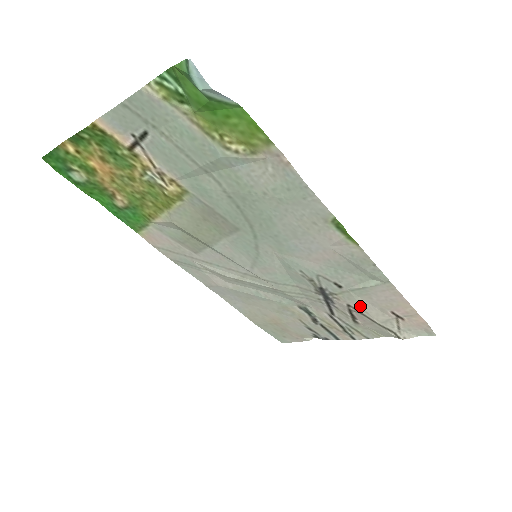
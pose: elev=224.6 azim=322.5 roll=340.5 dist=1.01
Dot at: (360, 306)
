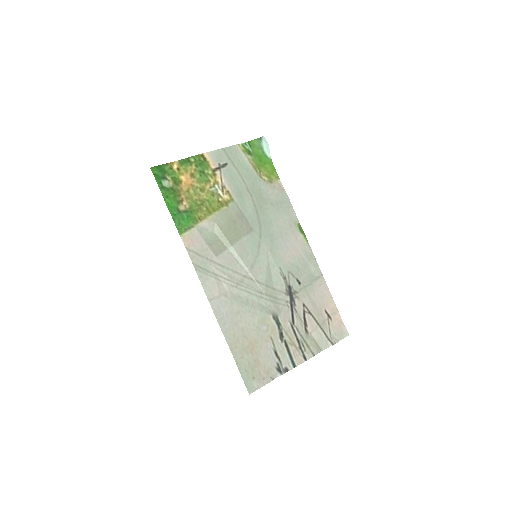
Dot at: (310, 304)
